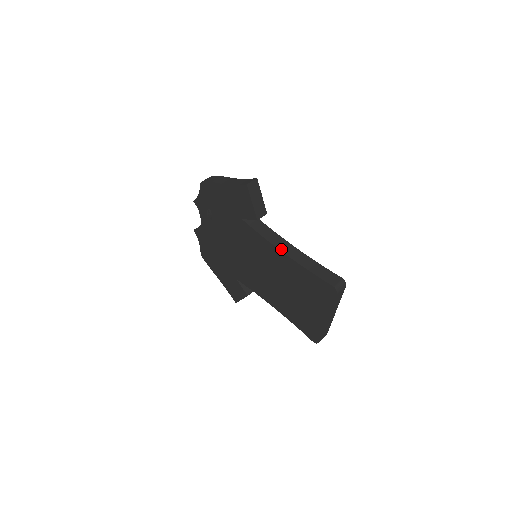
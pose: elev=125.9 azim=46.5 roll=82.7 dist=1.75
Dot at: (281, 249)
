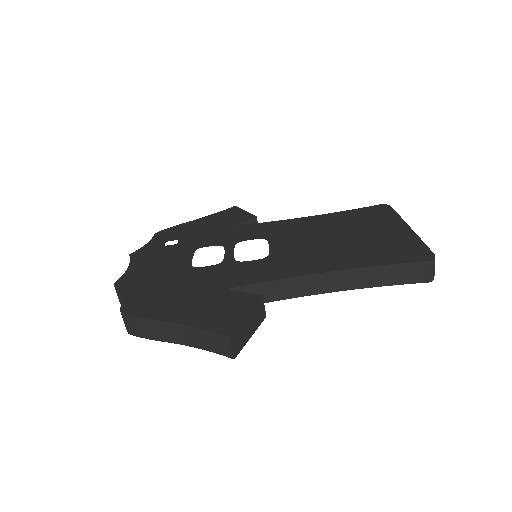
Dot at: (318, 292)
